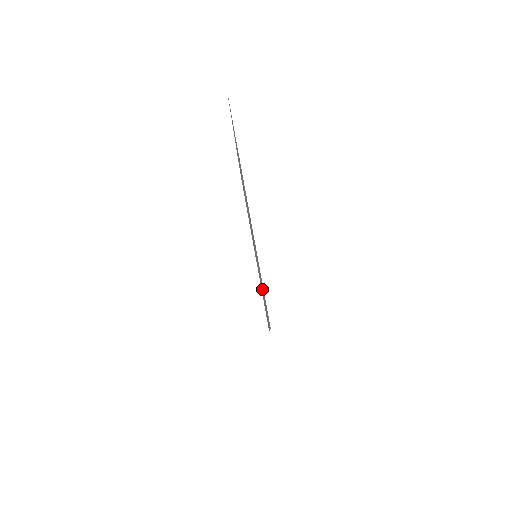
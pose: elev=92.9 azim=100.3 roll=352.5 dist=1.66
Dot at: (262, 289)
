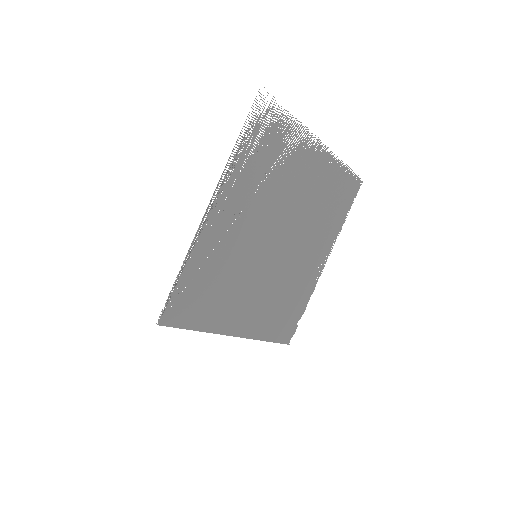
Dot at: (247, 202)
